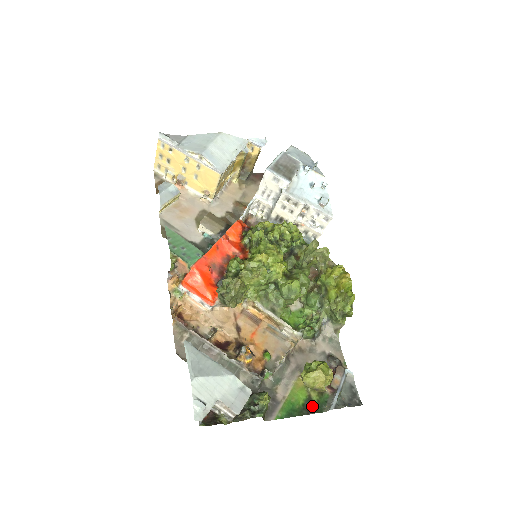
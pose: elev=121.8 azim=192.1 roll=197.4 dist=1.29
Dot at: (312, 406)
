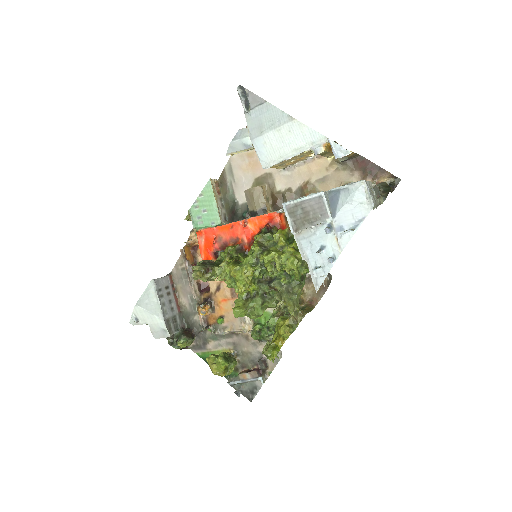
Dot at: occluded
